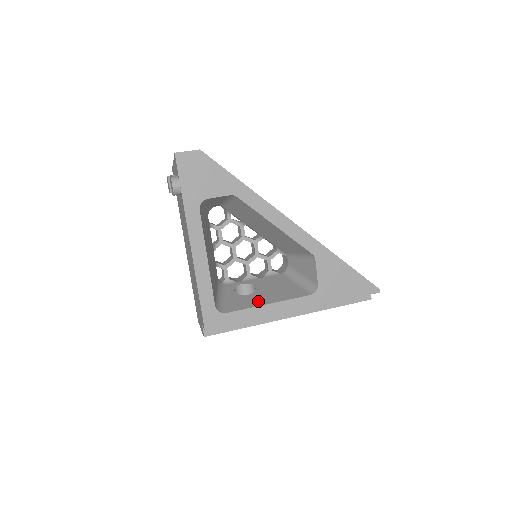
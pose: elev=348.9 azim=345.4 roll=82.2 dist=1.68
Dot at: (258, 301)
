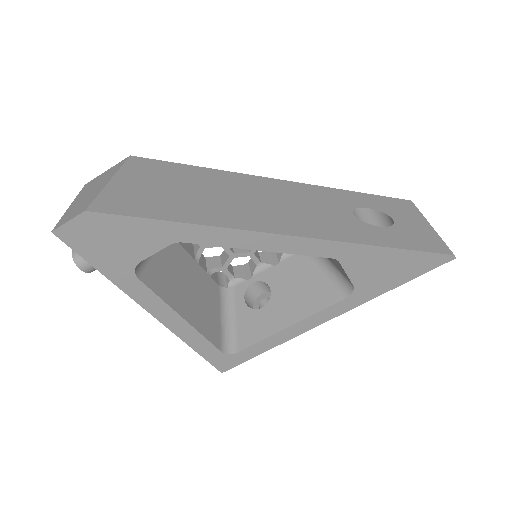
Dot at: (276, 322)
